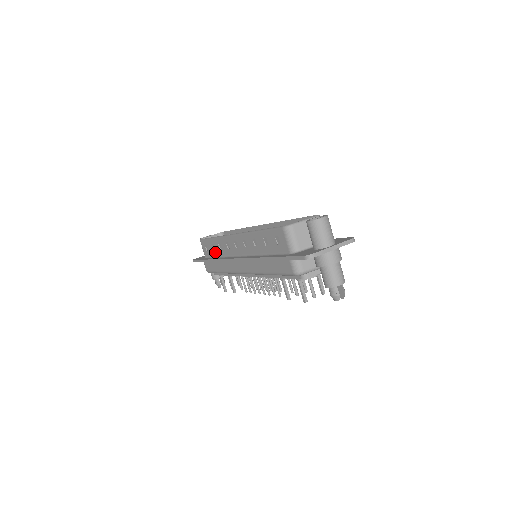
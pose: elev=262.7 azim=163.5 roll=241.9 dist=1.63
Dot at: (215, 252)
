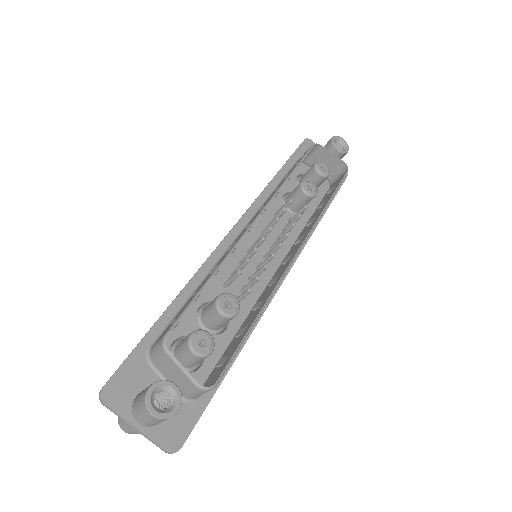
Dot at: occluded
